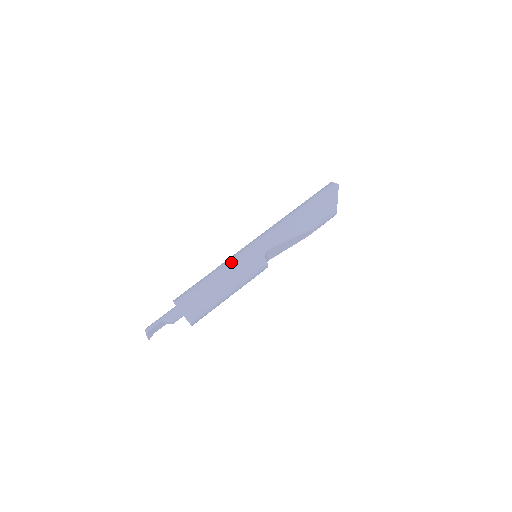
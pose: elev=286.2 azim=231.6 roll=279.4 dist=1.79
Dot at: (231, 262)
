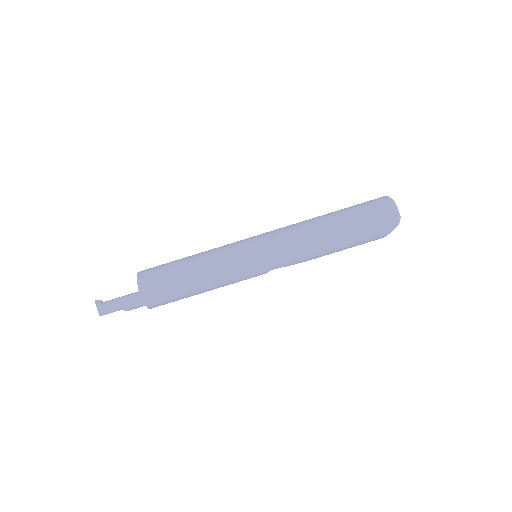
Dot at: (225, 271)
